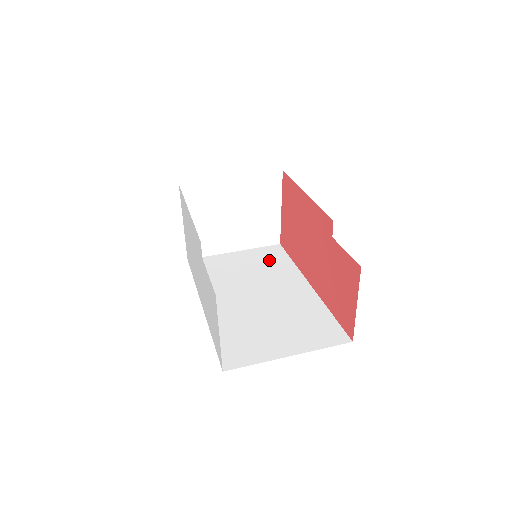
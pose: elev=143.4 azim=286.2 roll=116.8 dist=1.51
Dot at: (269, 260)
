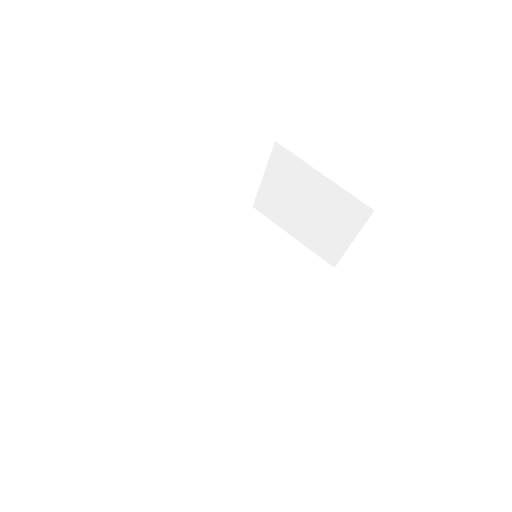
Dot at: (301, 270)
